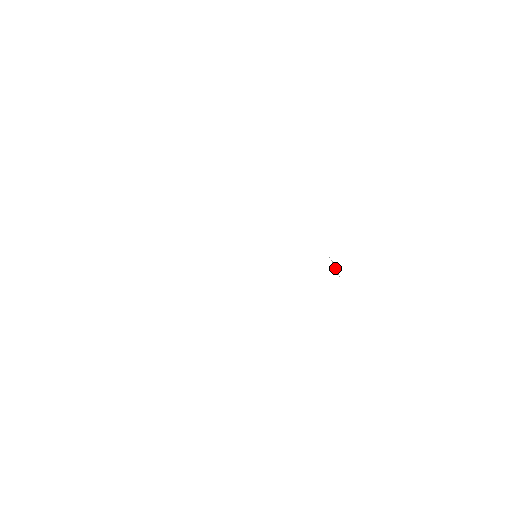
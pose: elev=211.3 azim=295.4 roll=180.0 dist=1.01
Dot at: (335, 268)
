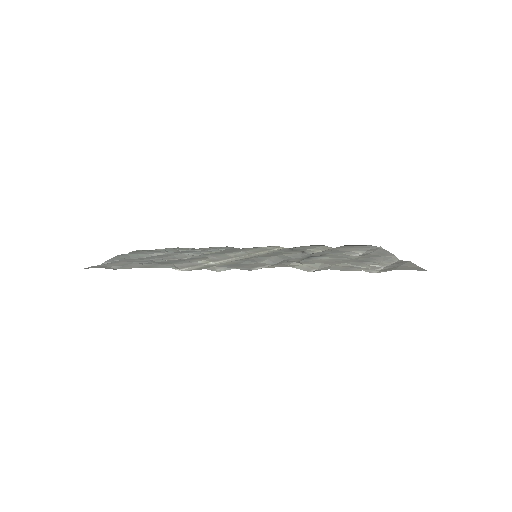
Dot at: (322, 255)
